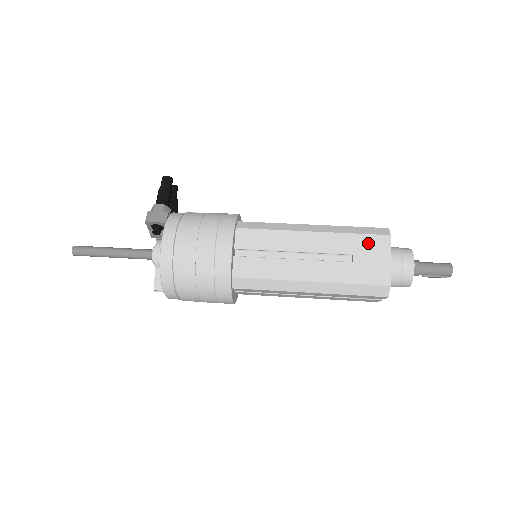
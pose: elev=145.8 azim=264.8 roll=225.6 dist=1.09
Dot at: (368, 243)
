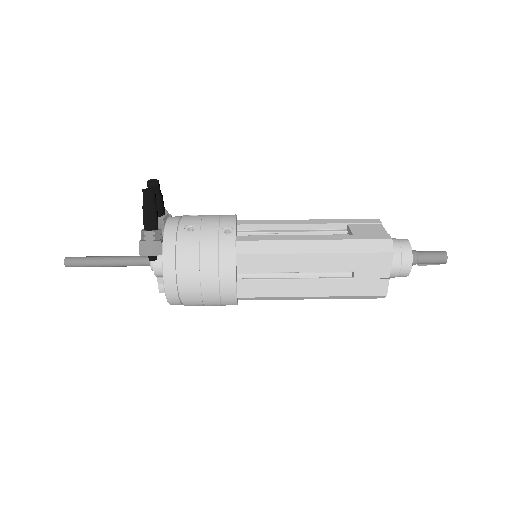
Dot at: (370, 261)
